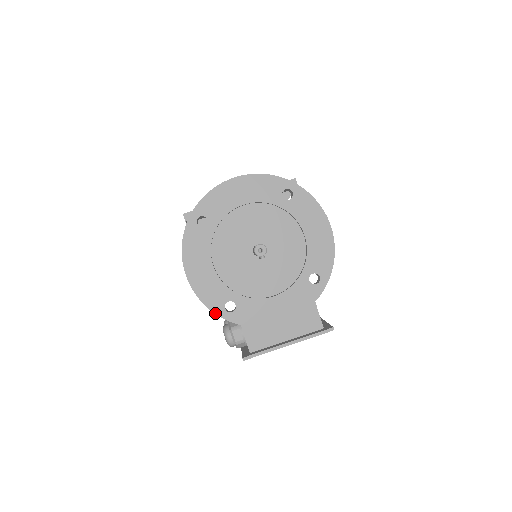
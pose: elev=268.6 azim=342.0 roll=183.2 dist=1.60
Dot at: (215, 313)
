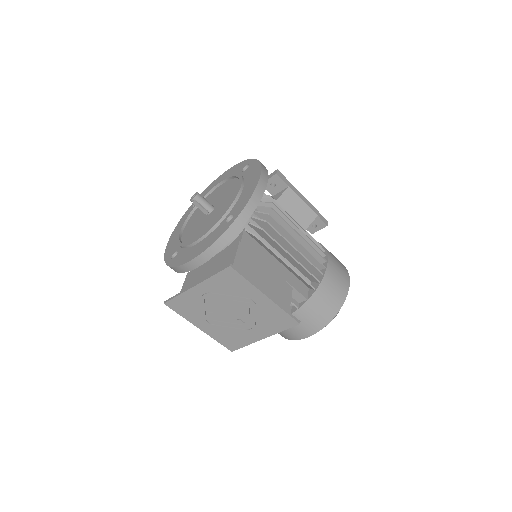
Dot at: (165, 262)
